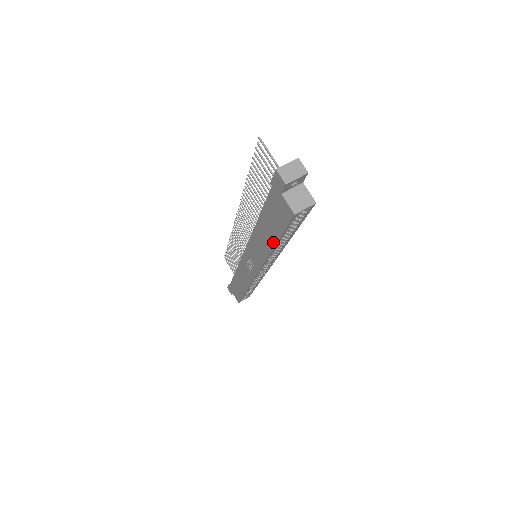
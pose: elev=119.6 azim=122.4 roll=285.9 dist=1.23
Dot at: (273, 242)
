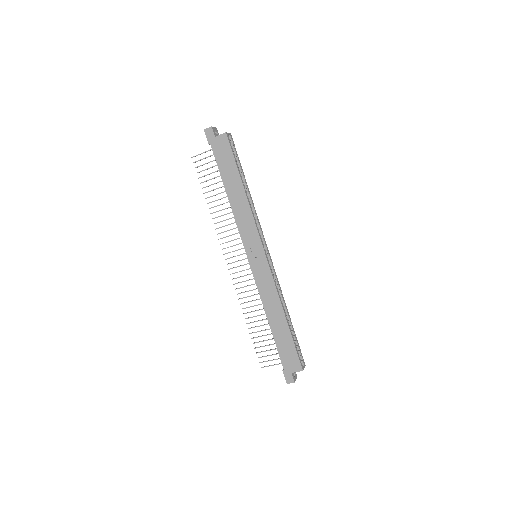
Dot at: (240, 182)
